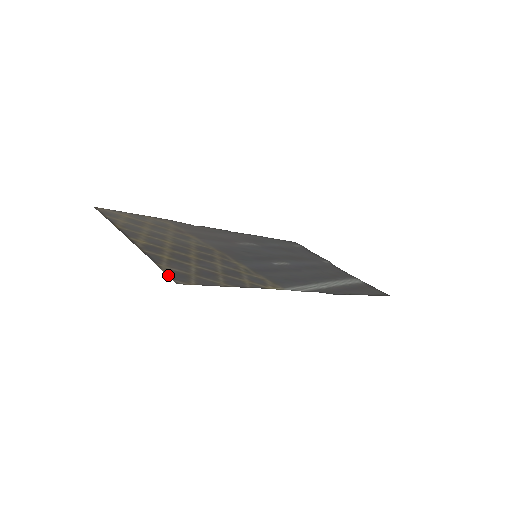
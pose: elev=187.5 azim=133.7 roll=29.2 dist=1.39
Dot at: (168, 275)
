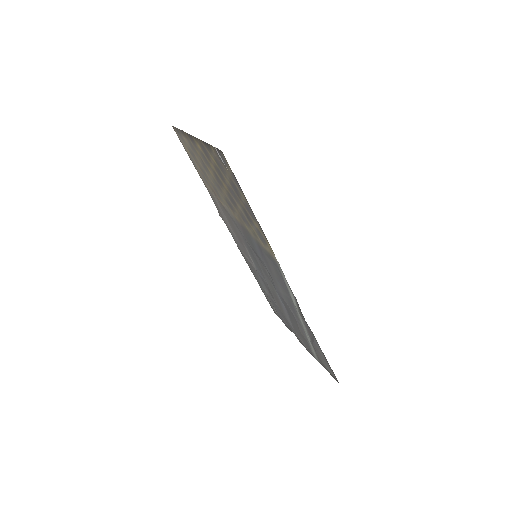
Dot at: (217, 148)
